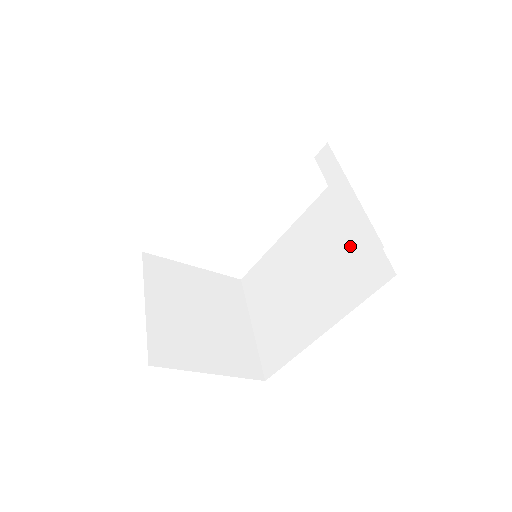
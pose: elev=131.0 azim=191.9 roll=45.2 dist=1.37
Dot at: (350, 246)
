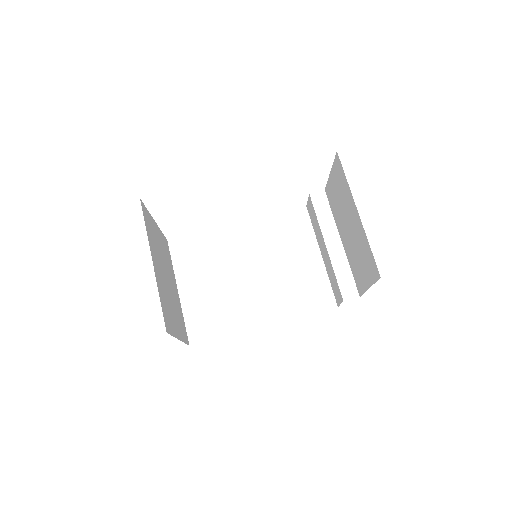
Dot at: (303, 269)
